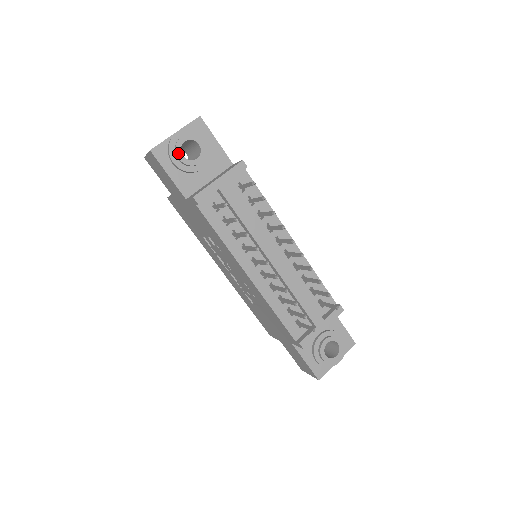
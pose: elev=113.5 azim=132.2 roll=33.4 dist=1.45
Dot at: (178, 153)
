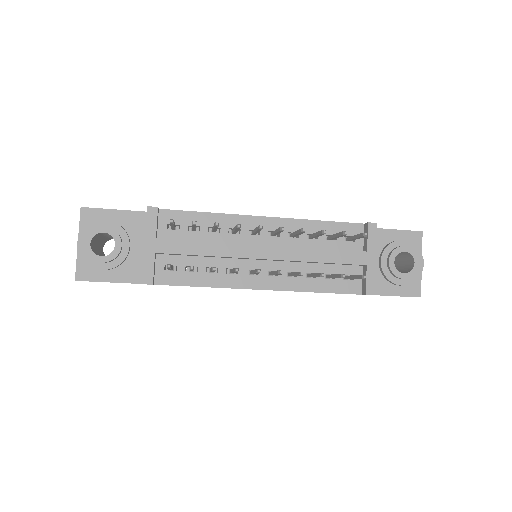
Dot at: (96, 259)
